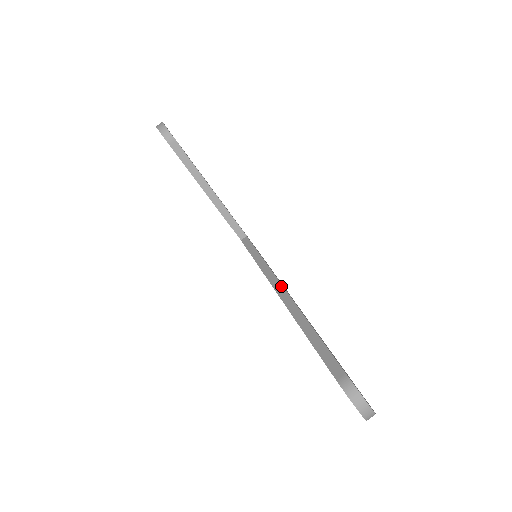
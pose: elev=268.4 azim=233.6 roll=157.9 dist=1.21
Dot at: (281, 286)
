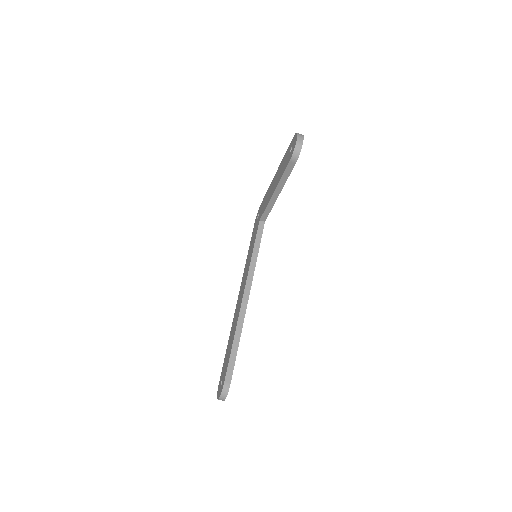
Dot at: (249, 293)
